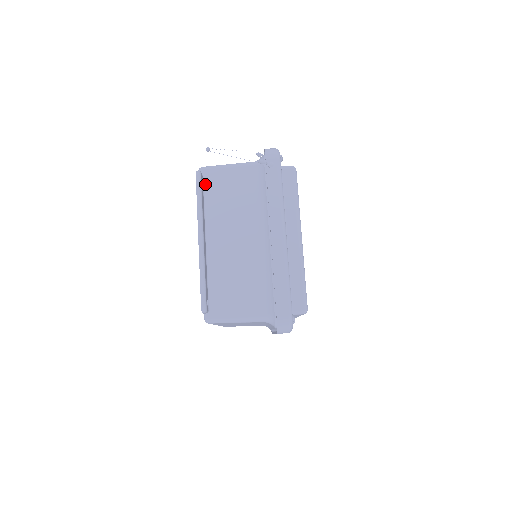
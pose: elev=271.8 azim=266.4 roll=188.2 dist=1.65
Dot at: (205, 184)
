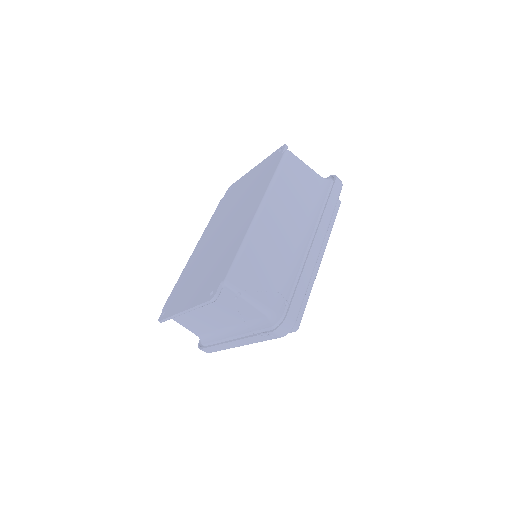
Dot at: occluded
